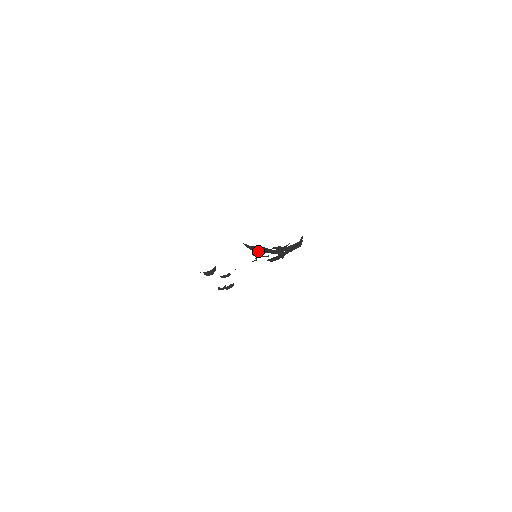
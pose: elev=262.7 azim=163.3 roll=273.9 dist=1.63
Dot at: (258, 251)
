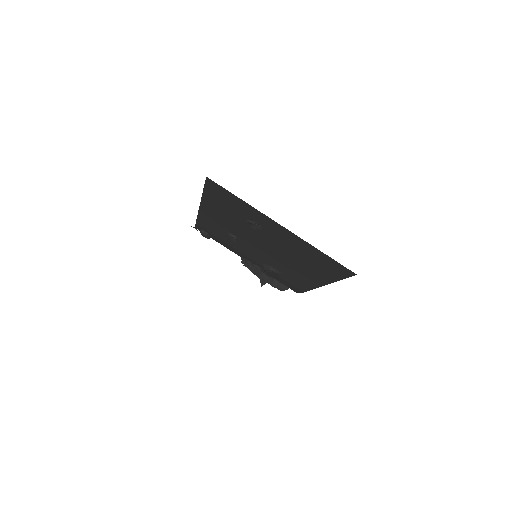
Dot at: occluded
